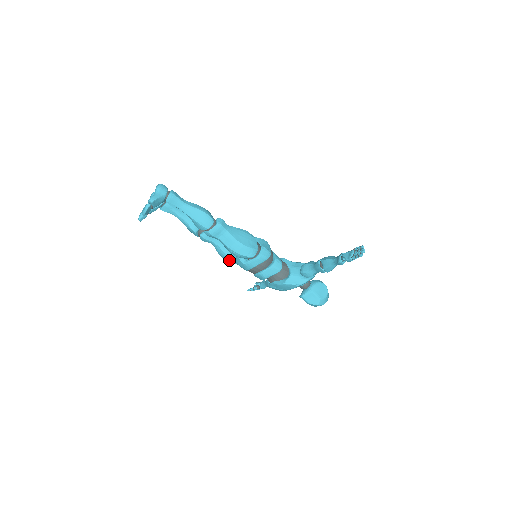
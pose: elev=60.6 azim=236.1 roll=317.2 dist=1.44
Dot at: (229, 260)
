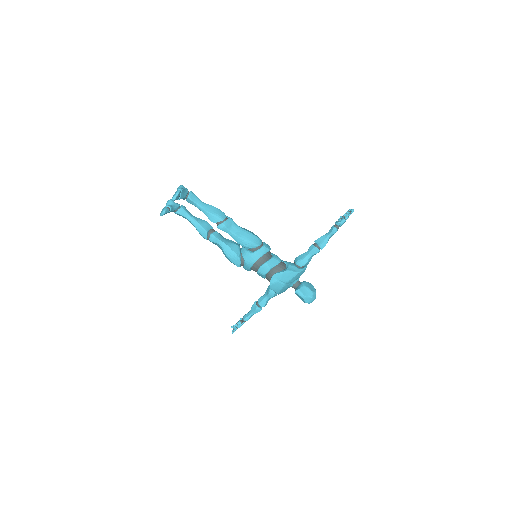
Dot at: (235, 258)
